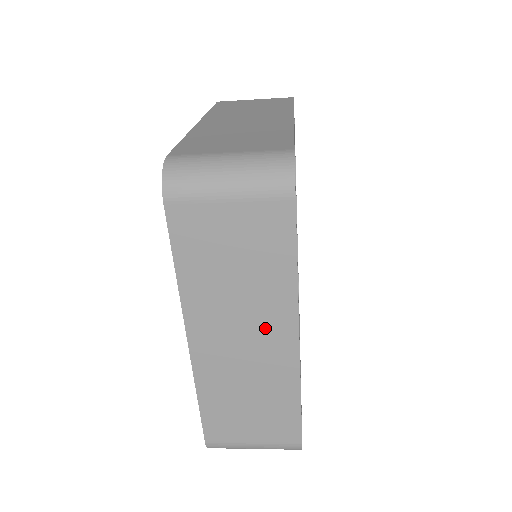
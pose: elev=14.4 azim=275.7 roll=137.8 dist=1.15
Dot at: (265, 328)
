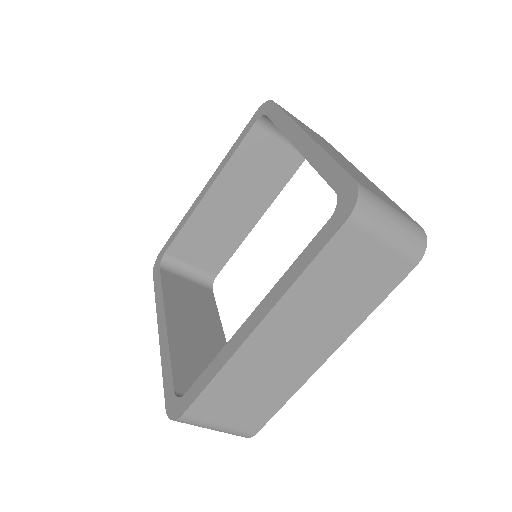
Dot at: (318, 340)
